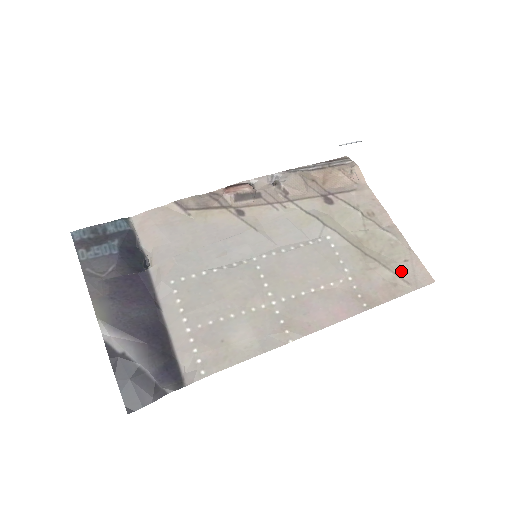
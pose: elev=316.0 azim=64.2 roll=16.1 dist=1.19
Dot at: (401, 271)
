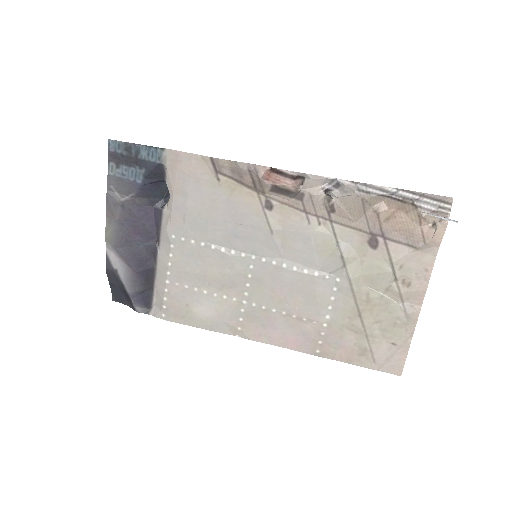
Dot at: (379, 349)
